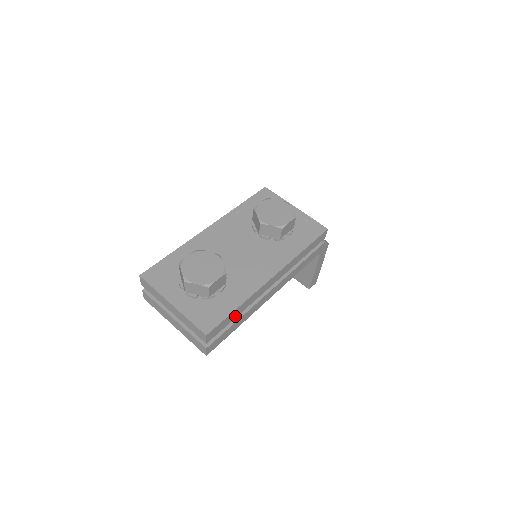
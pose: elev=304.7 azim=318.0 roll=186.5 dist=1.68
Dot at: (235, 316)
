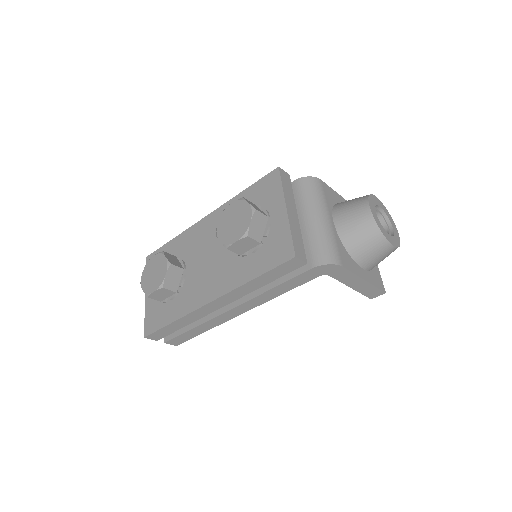
Dot at: (180, 327)
